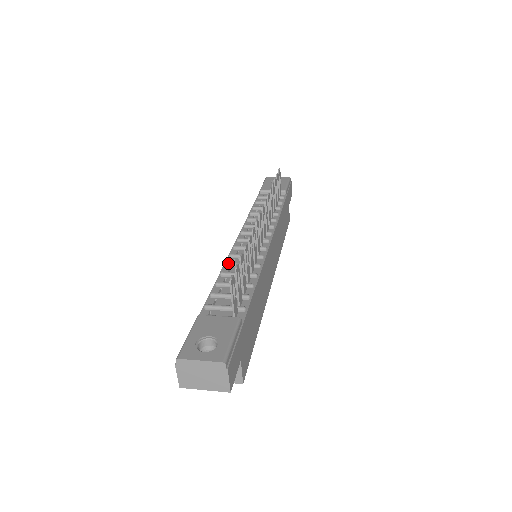
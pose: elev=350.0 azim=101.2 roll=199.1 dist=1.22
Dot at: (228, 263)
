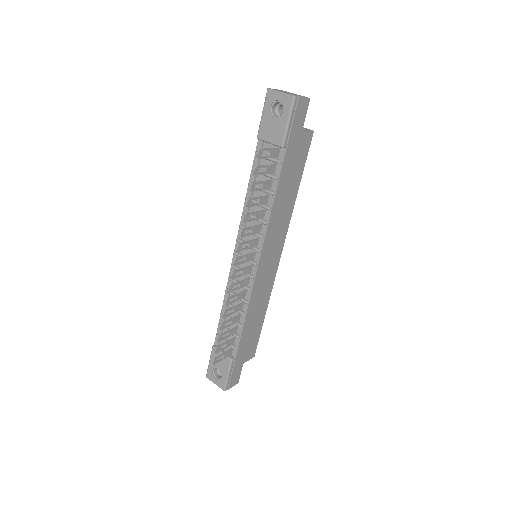
Dot at: (227, 292)
